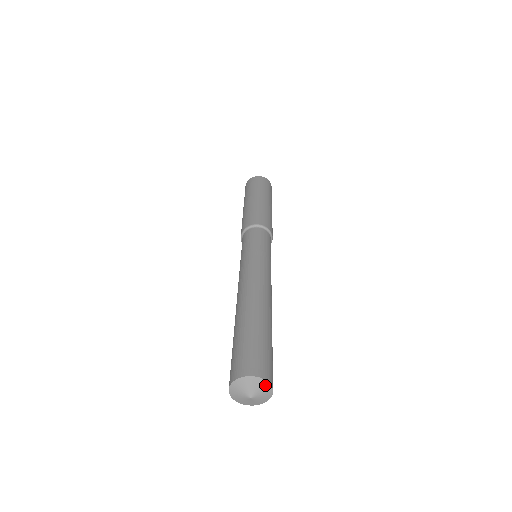
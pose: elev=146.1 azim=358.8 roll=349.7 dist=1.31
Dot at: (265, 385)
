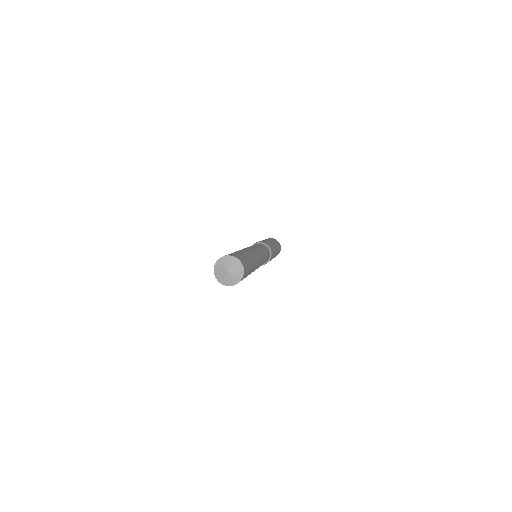
Dot at: (241, 271)
